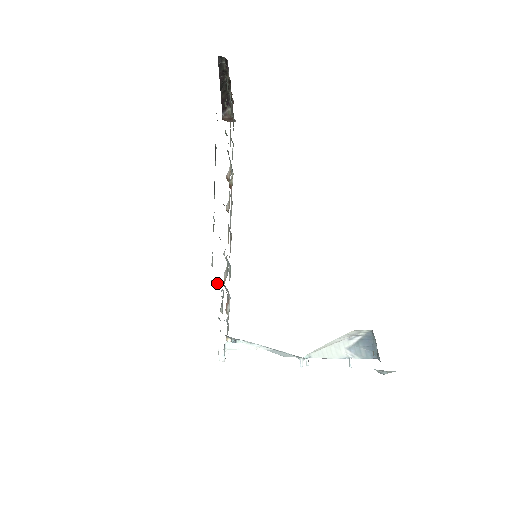
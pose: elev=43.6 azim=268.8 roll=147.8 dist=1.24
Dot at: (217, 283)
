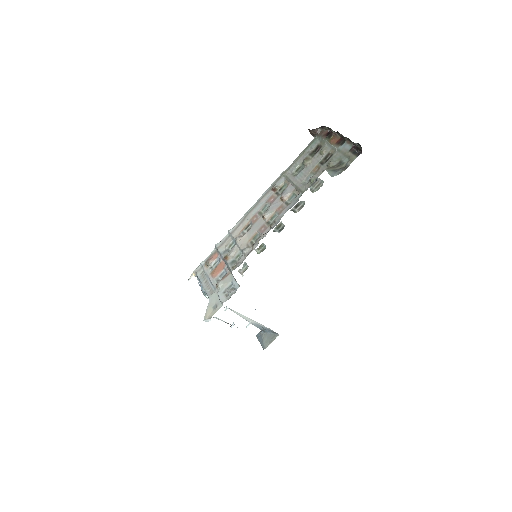
Dot at: occluded
